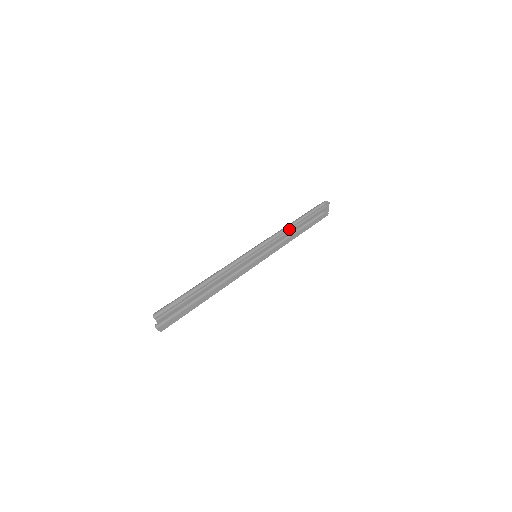
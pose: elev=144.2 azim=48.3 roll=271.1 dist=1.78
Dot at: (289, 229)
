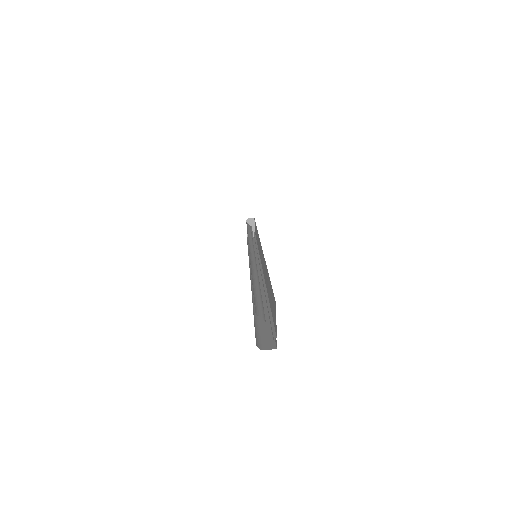
Dot at: occluded
